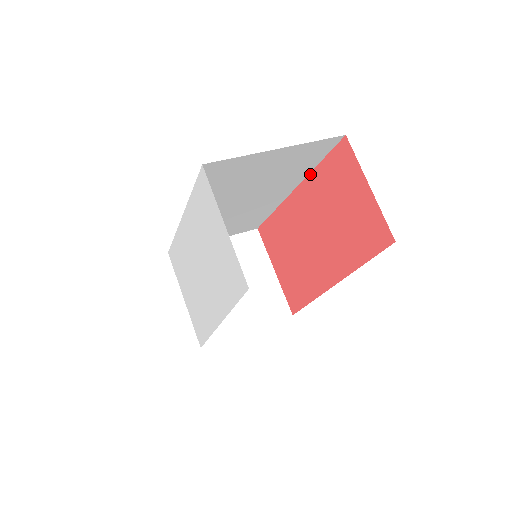
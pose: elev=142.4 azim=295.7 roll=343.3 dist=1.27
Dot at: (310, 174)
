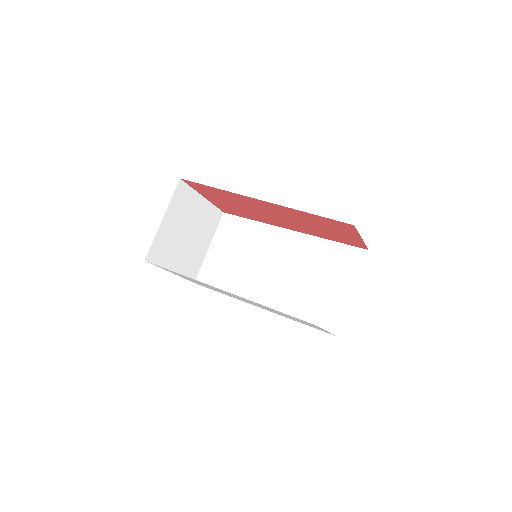
Dot at: (296, 210)
